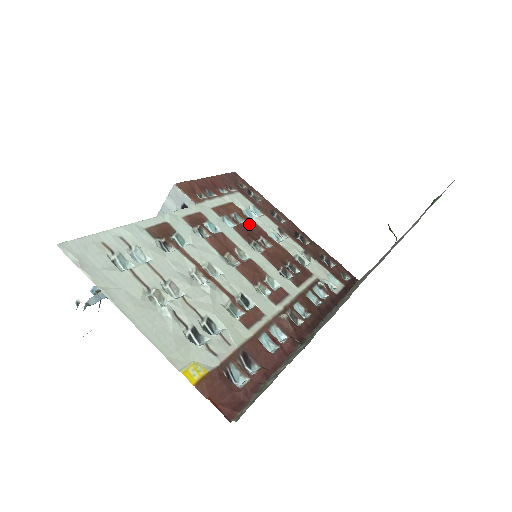
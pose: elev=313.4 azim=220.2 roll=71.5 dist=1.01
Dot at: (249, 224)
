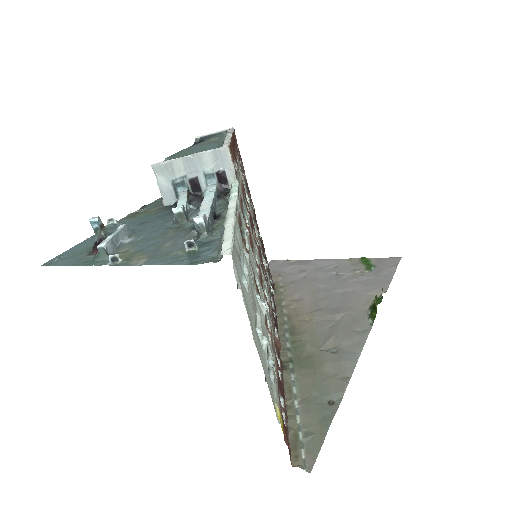
Dot at: occluded
